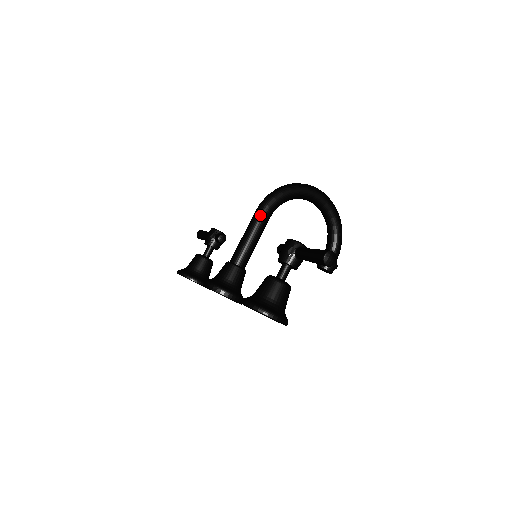
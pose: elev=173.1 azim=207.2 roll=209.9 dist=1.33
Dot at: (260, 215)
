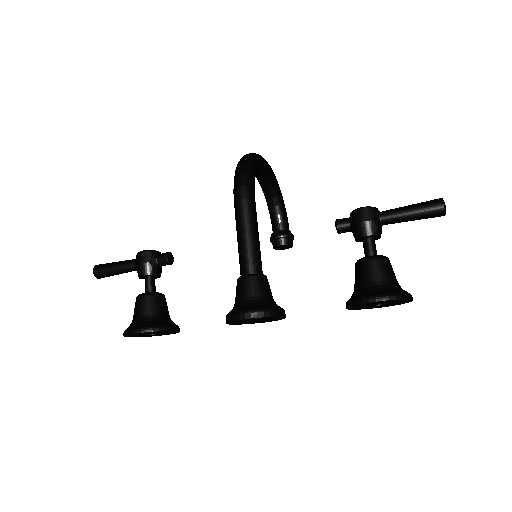
Dot at: (250, 202)
